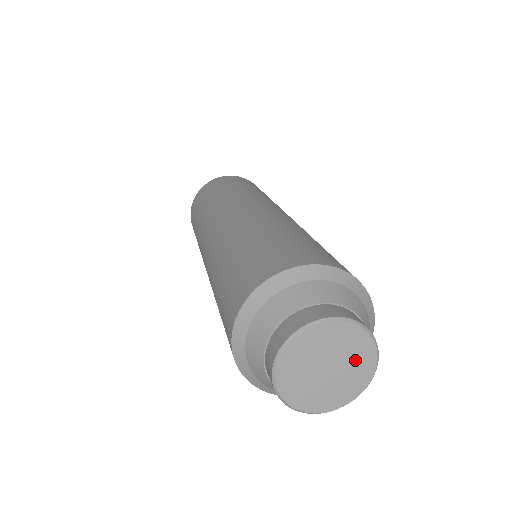
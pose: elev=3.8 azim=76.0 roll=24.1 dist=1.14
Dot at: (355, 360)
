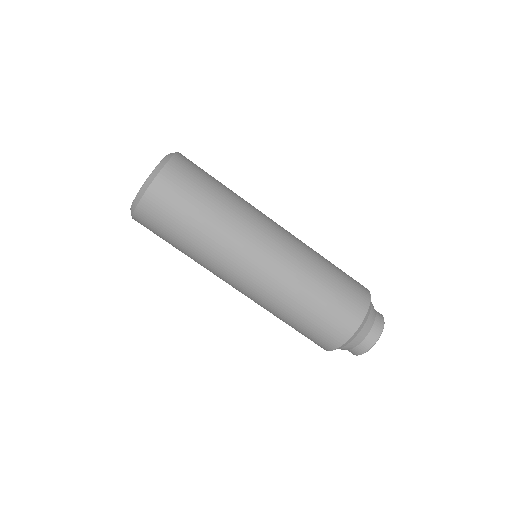
Dot at: occluded
